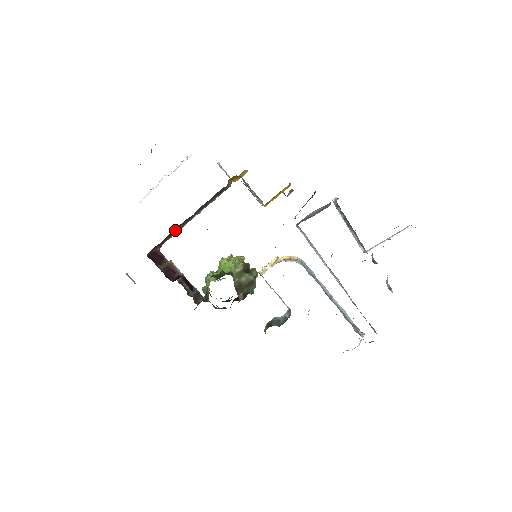
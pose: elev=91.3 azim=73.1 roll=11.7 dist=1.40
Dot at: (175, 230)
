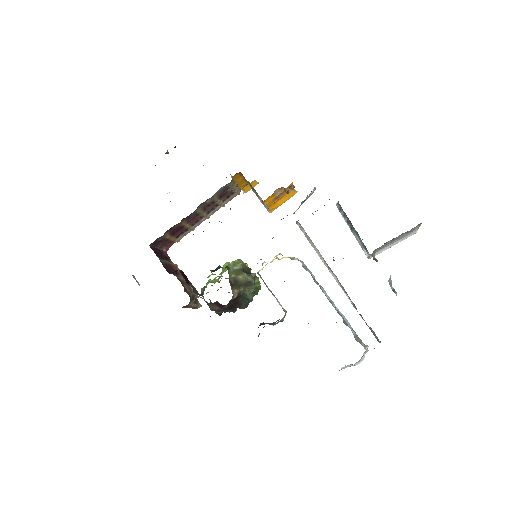
Dot at: (181, 228)
